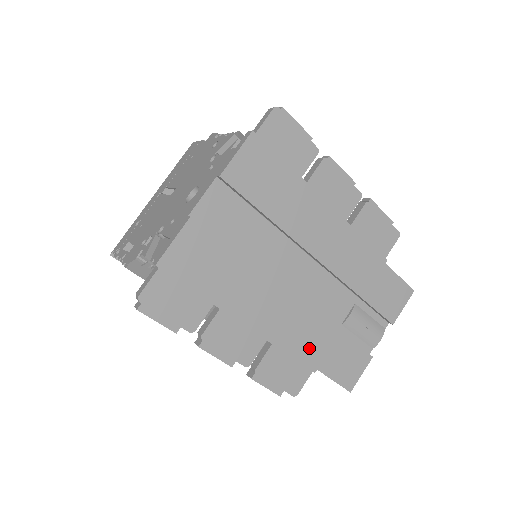
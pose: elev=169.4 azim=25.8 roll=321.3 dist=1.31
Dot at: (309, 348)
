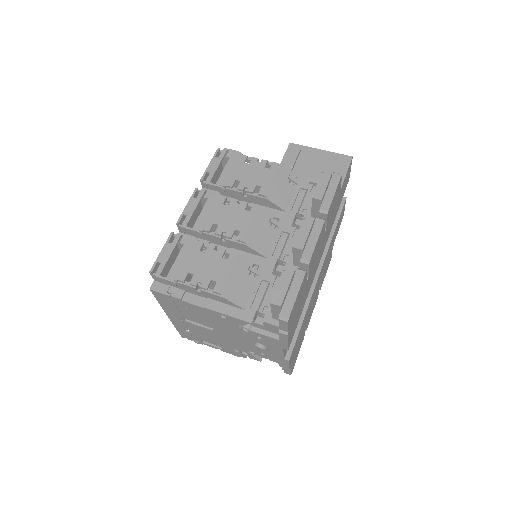
Dot at: (329, 253)
